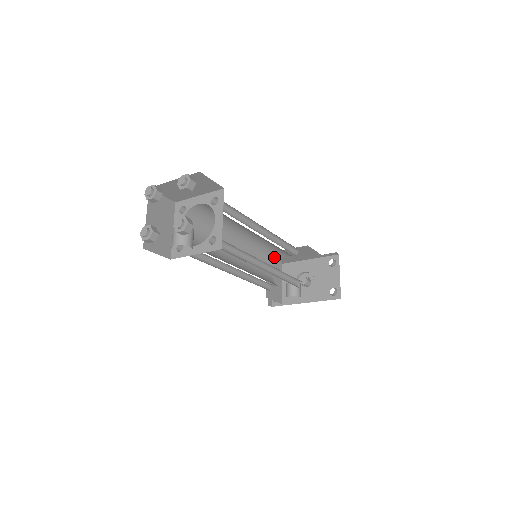
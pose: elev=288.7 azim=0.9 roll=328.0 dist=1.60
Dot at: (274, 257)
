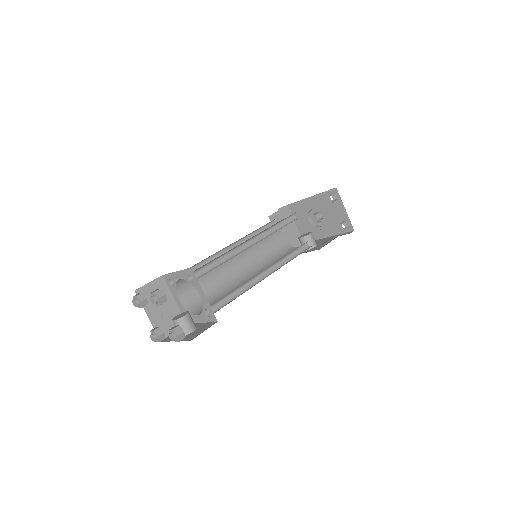
Dot at: occluded
